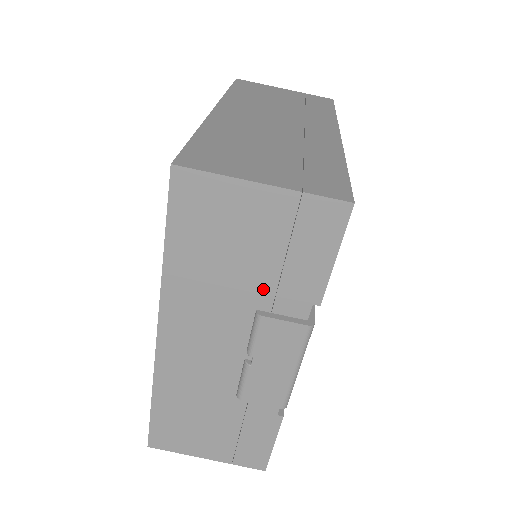
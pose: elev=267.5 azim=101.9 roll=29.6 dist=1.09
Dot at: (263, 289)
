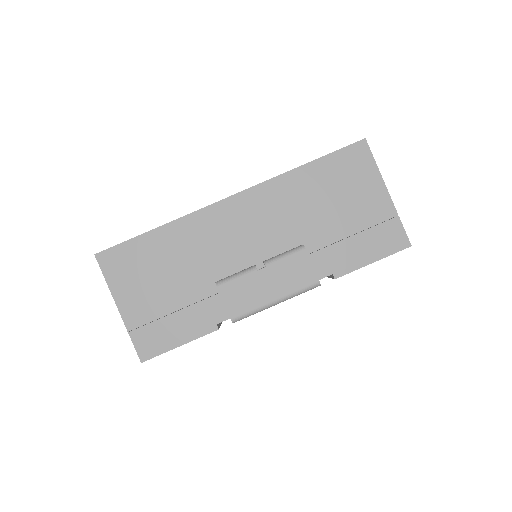
Dot at: (322, 238)
